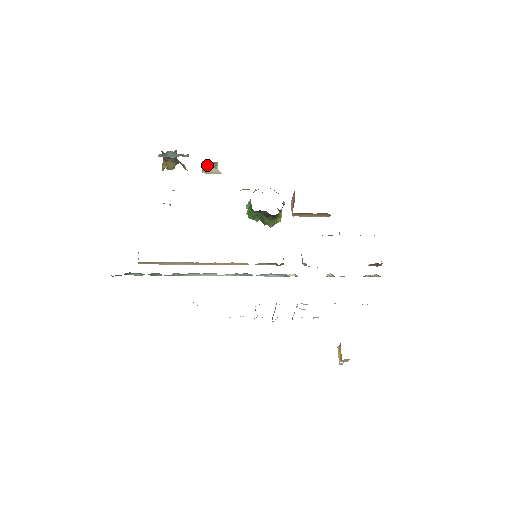
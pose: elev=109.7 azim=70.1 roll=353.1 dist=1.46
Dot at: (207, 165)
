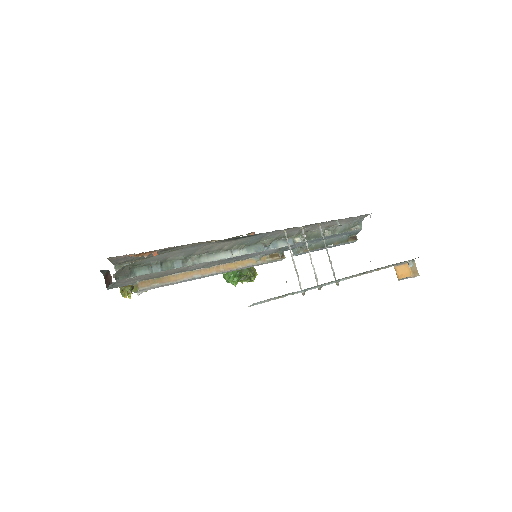
Dot at: occluded
